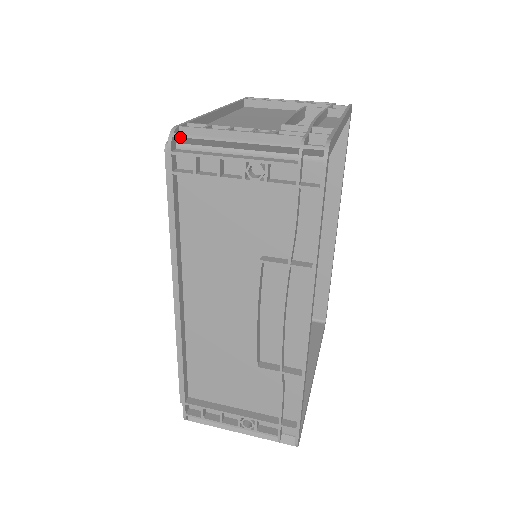
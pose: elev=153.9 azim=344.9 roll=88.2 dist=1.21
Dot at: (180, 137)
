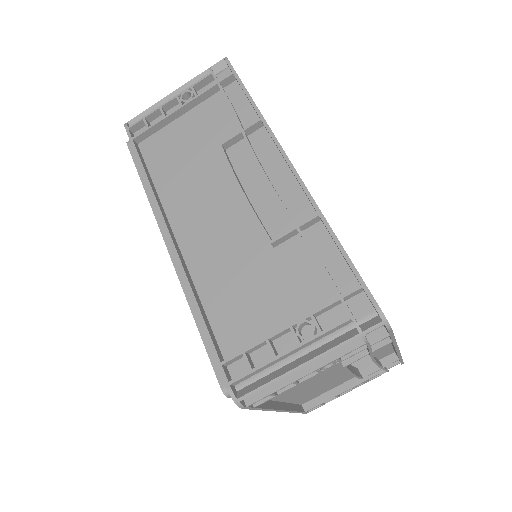
Dot at: (132, 119)
